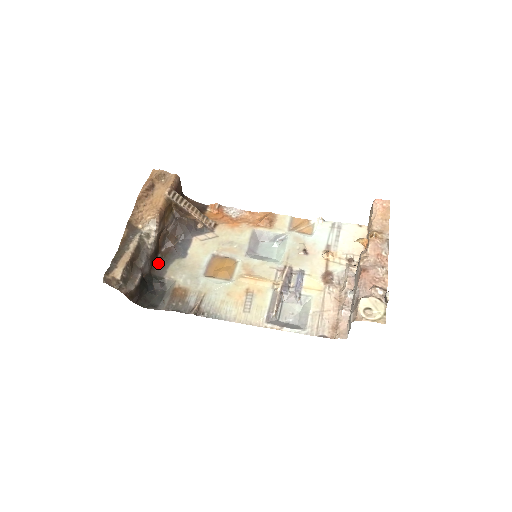
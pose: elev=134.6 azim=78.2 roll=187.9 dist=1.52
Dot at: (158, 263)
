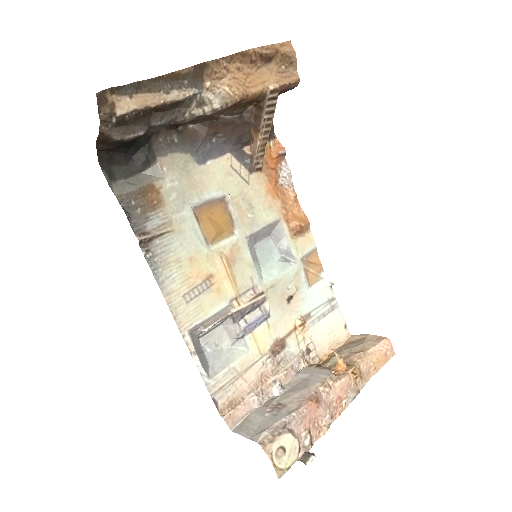
Dot at: (170, 134)
